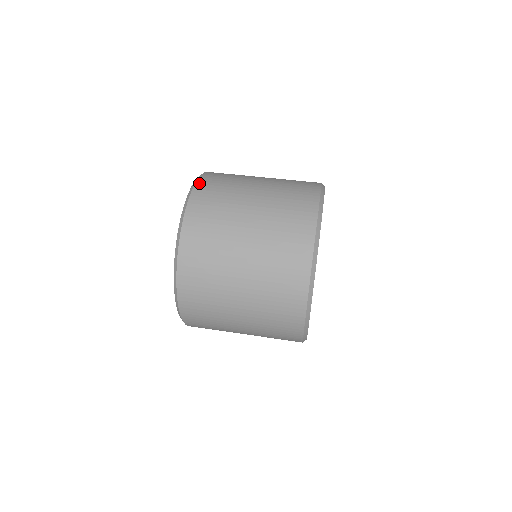
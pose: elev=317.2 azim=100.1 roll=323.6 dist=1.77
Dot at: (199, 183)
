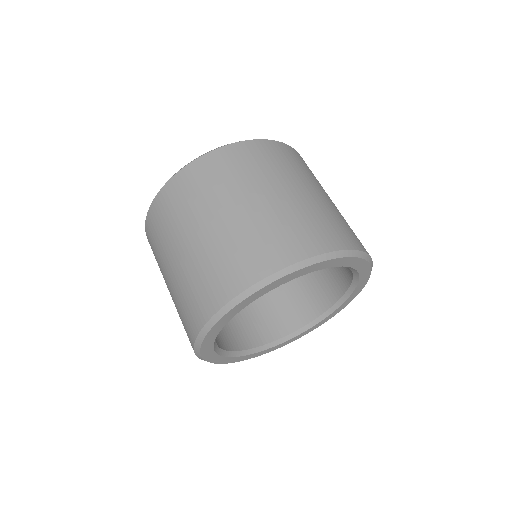
Dot at: (195, 164)
